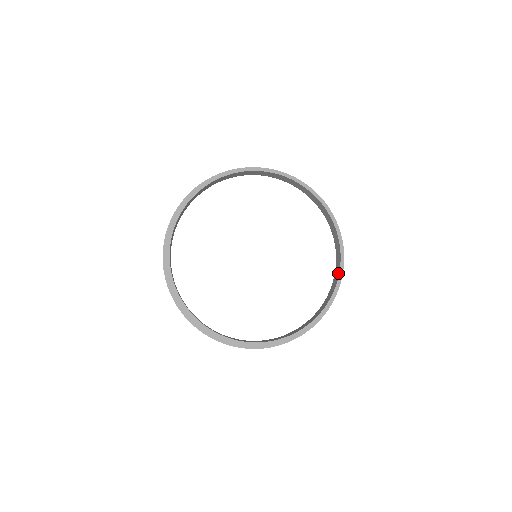
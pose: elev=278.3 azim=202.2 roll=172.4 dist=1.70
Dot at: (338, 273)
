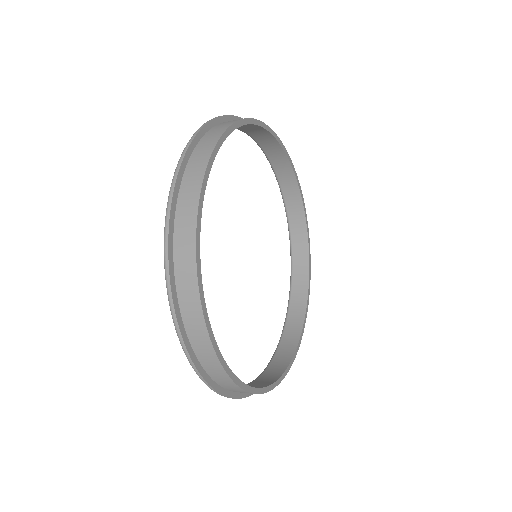
Dot at: (306, 246)
